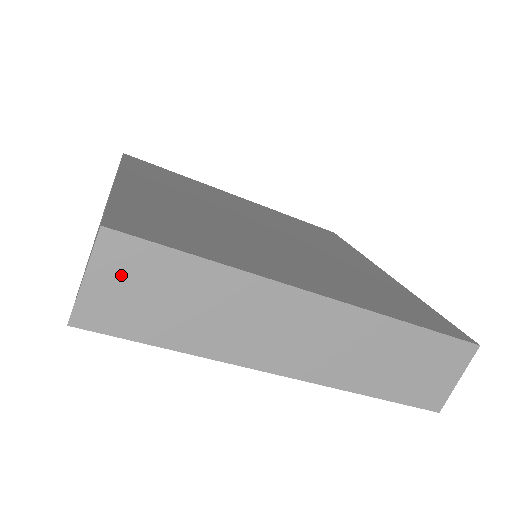
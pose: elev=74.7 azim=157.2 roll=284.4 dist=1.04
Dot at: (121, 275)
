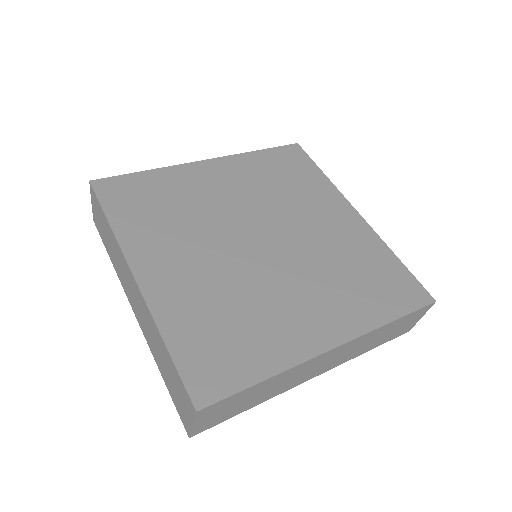
Dot at: (213, 413)
